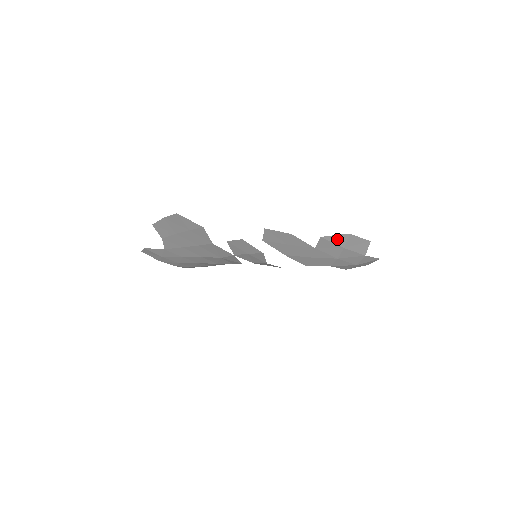
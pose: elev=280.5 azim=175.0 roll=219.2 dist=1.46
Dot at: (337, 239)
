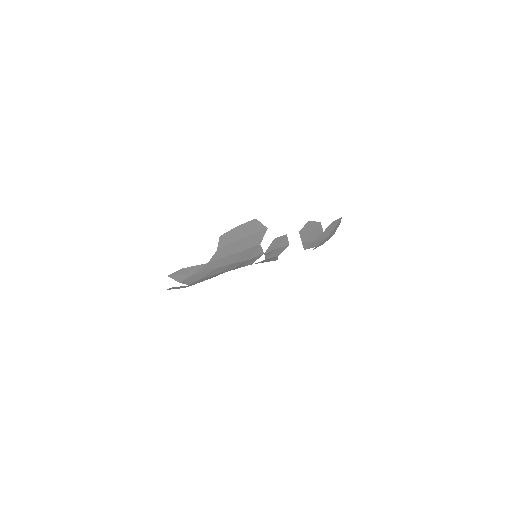
Dot at: (336, 222)
